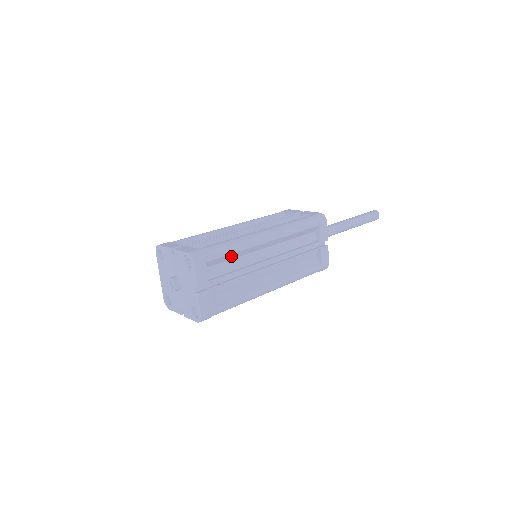
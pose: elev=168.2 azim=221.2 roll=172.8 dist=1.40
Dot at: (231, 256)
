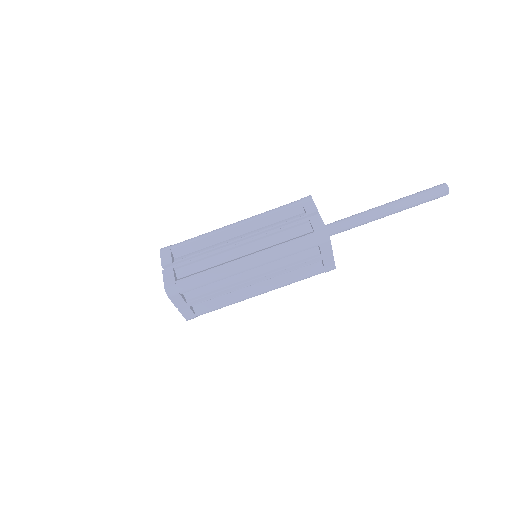
Dot at: (209, 283)
